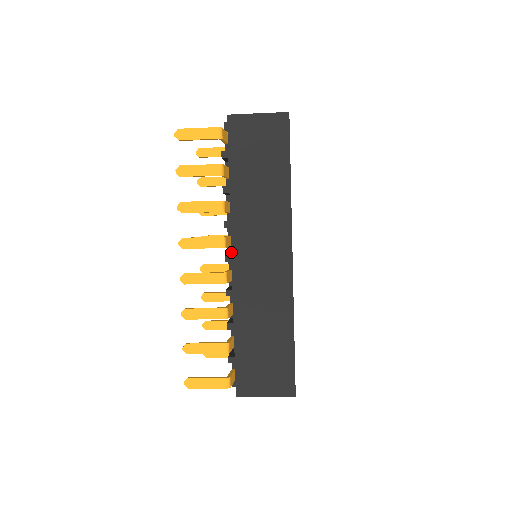
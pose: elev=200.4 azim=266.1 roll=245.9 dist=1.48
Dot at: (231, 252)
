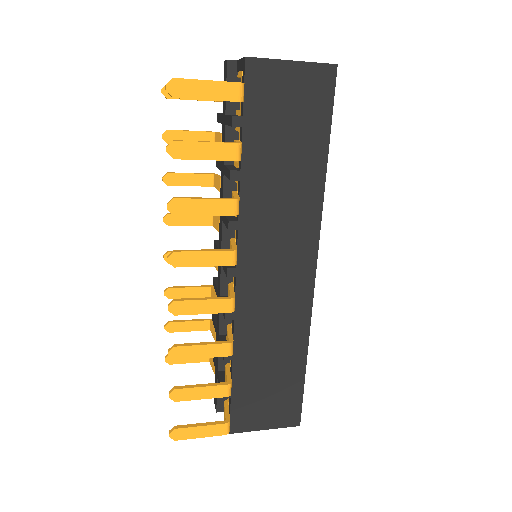
Dot at: occluded
